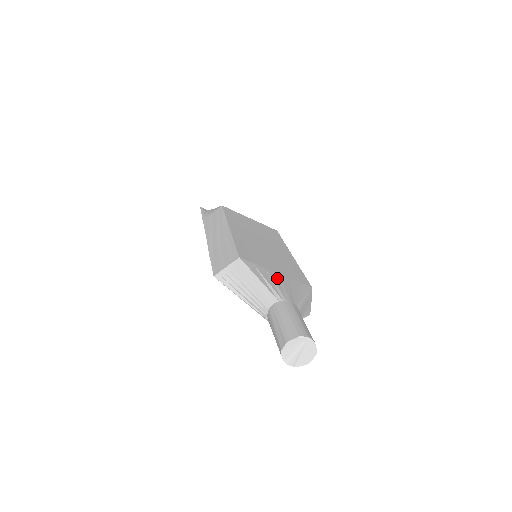
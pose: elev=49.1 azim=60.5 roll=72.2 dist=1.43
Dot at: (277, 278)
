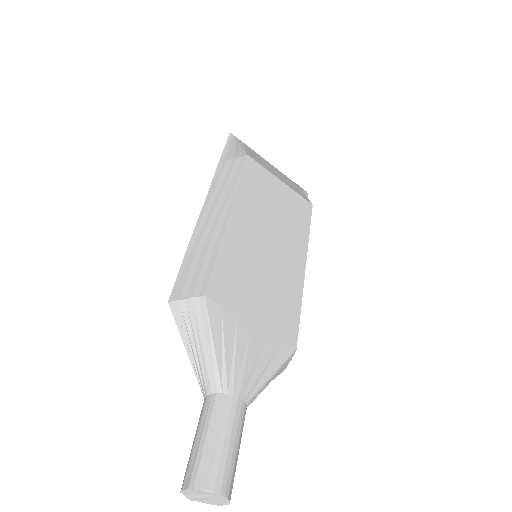
Dot at: (246, 338)
